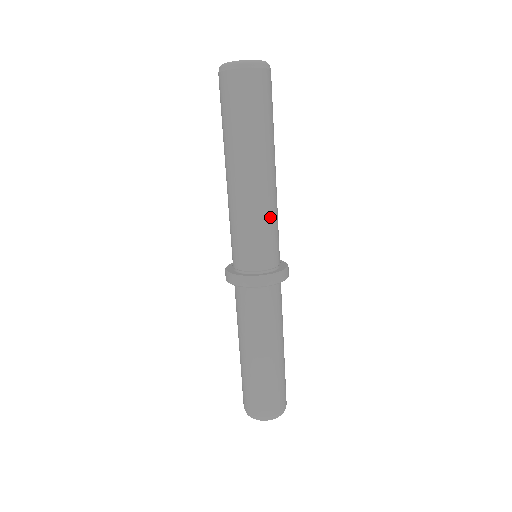
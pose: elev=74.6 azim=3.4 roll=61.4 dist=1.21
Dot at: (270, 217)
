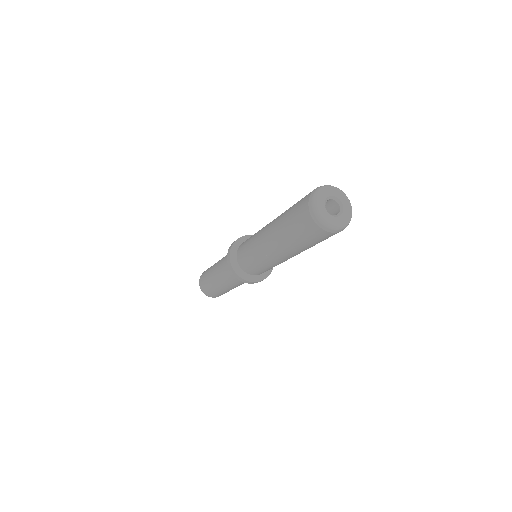
Dot at: (274, 266)
